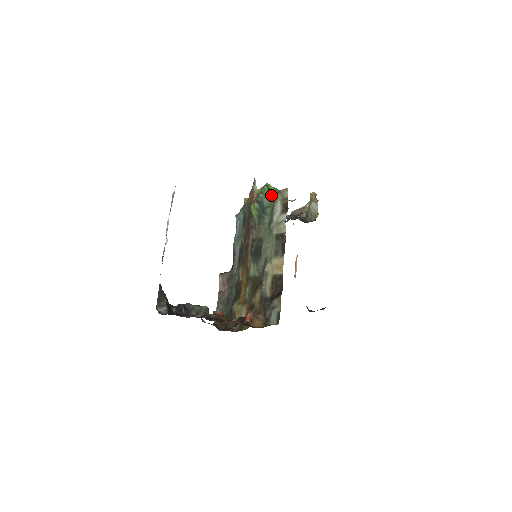
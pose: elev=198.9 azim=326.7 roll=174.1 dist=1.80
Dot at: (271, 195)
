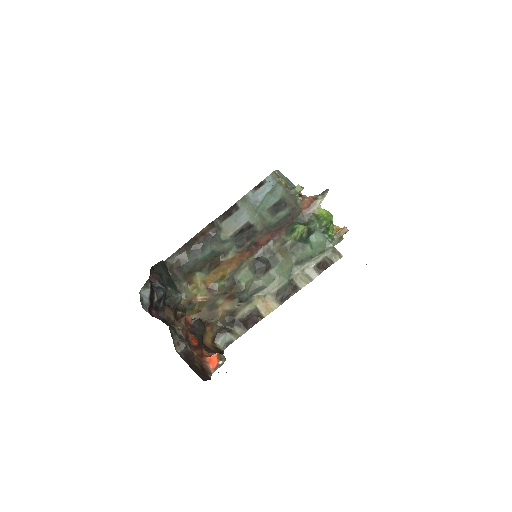
Dot at: (325, 239)
